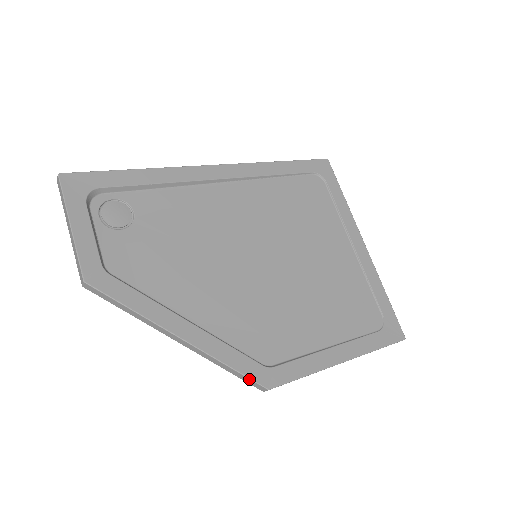
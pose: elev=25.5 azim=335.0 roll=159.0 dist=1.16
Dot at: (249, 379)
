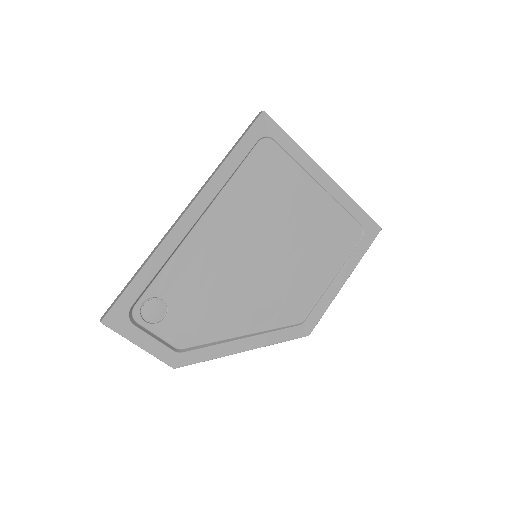
Dot at: occluded
